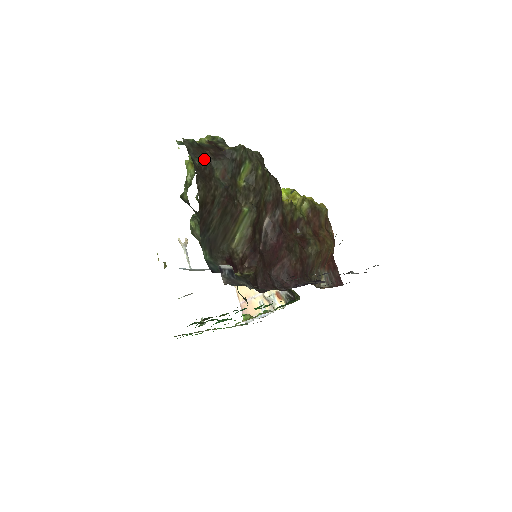
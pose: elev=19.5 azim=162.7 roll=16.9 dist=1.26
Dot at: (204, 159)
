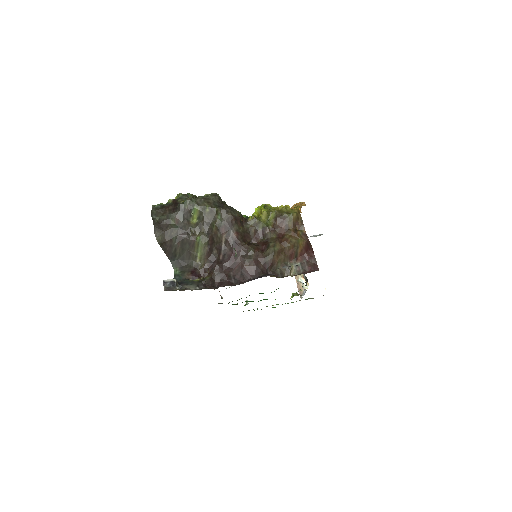
Dot at: (163, 215)
